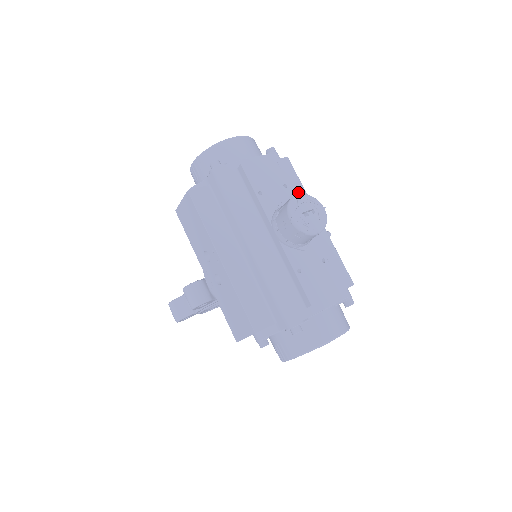
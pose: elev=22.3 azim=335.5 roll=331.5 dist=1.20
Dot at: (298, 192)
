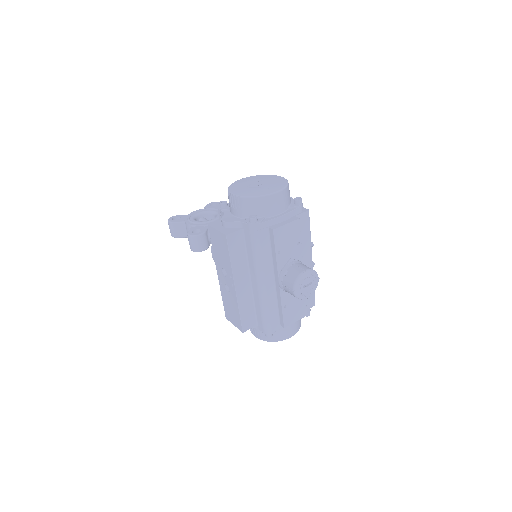
Dot at: (305, 241)
